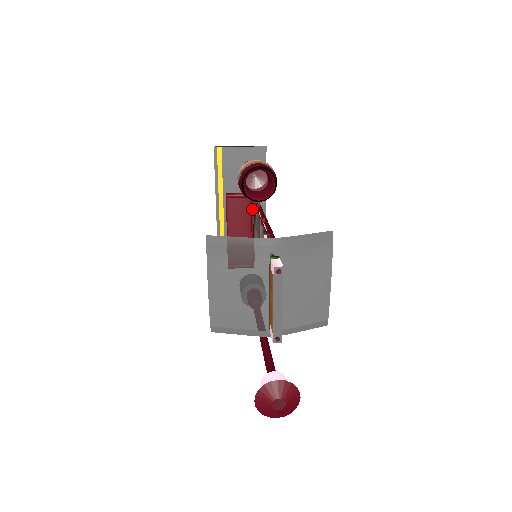
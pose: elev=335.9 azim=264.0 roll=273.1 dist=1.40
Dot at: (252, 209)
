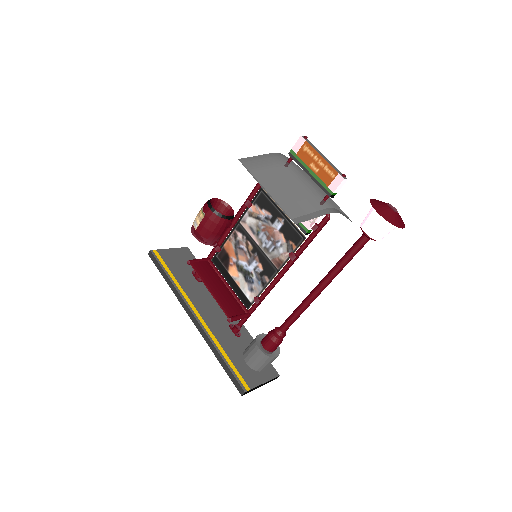
Dot at: (215, 268)
